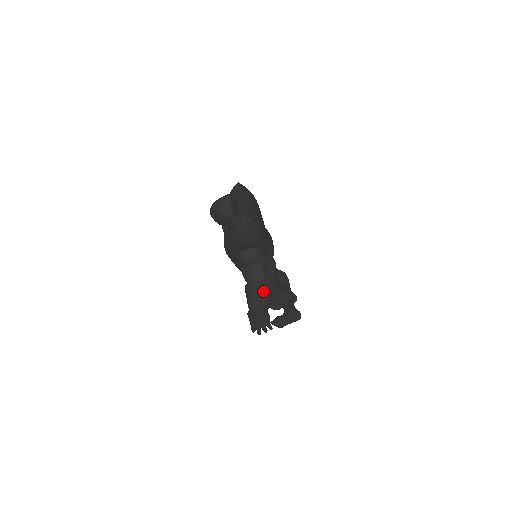
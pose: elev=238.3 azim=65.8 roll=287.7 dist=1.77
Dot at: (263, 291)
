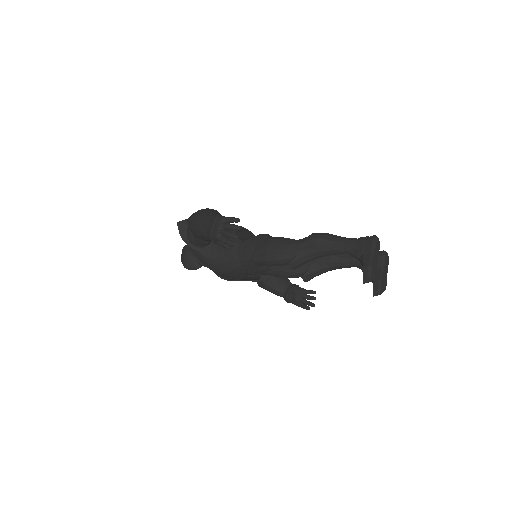
Dot at: (197, 214)
